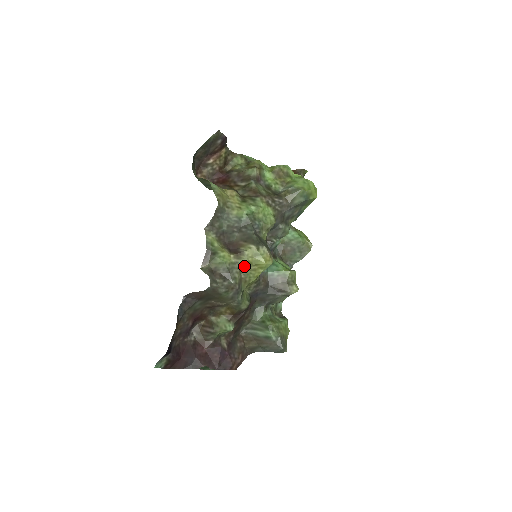
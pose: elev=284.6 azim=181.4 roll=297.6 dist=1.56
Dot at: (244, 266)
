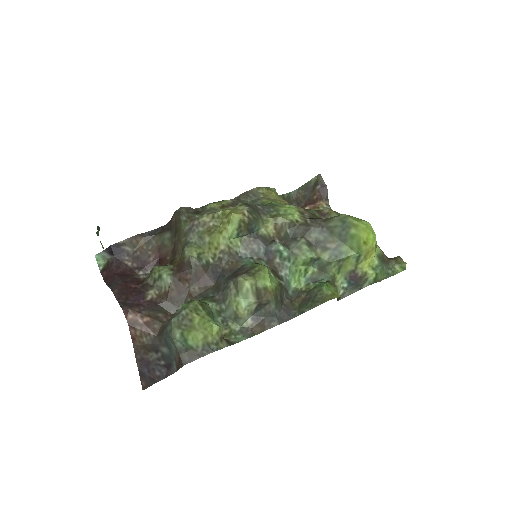
Dot at: (219, 215)
